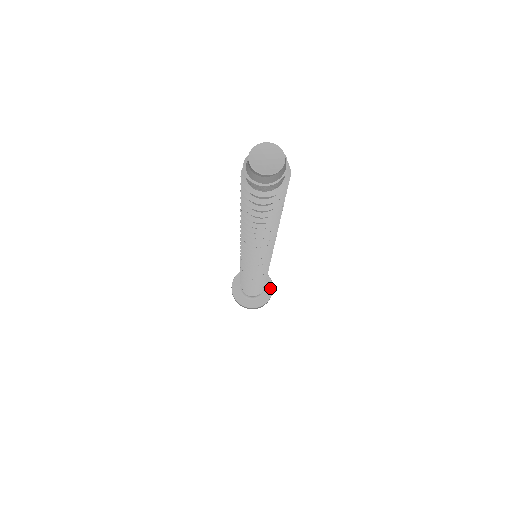
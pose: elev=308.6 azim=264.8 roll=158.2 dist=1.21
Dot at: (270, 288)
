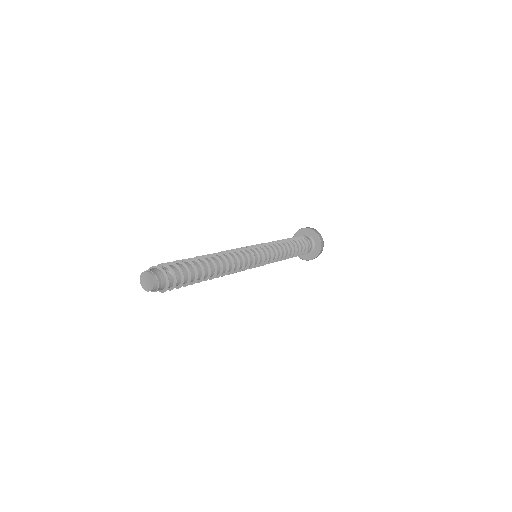
Dot at: (318, 251)
